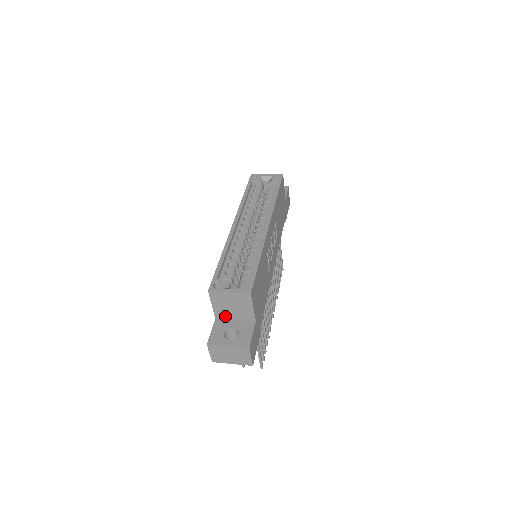
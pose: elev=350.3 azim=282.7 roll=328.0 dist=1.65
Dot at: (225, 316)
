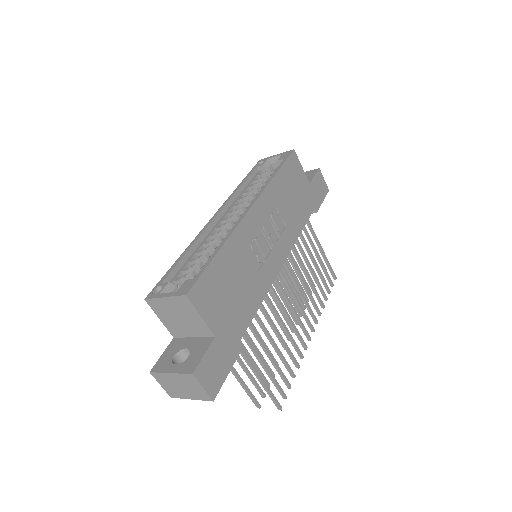
Dot at: (181, 333)
